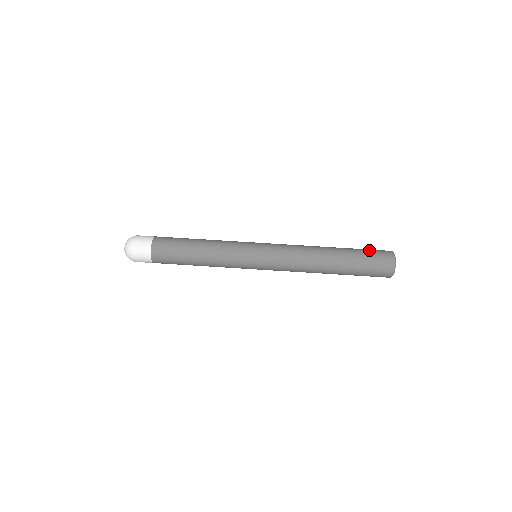
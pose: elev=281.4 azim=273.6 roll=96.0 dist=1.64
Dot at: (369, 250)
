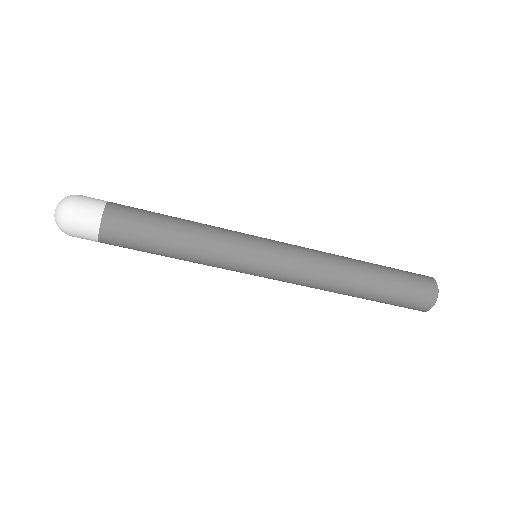
Dot at: (408, 294)
